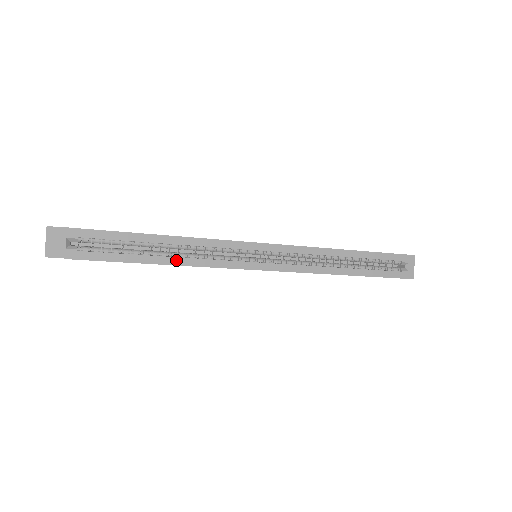
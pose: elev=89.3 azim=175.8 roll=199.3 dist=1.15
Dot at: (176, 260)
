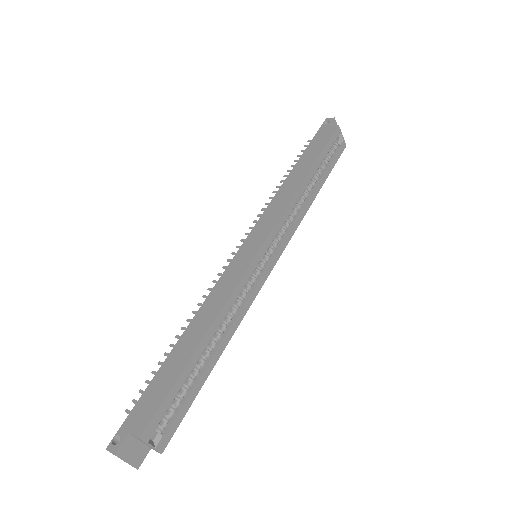
Dot at: (225, 340)
